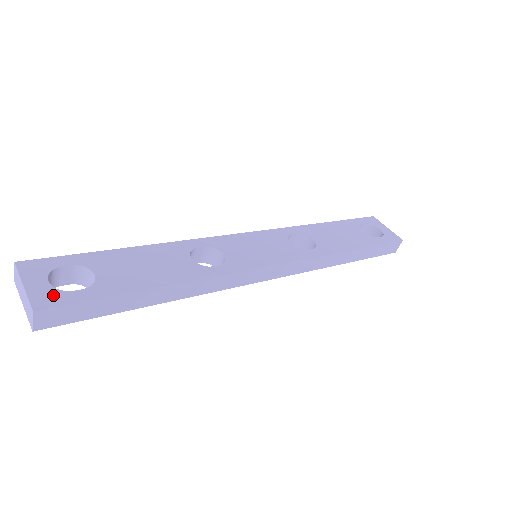
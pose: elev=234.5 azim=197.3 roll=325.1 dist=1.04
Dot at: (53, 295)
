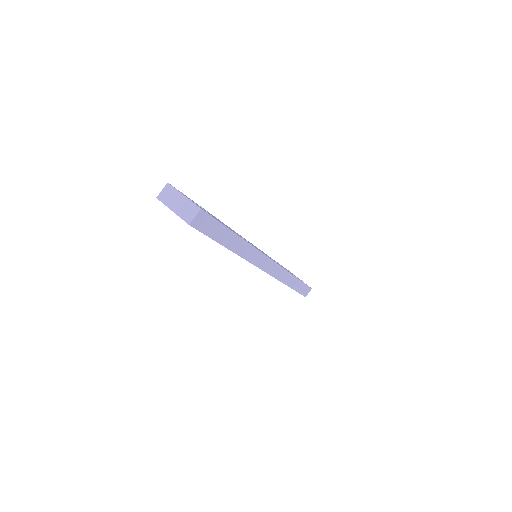
Dot at: (201, 208)
